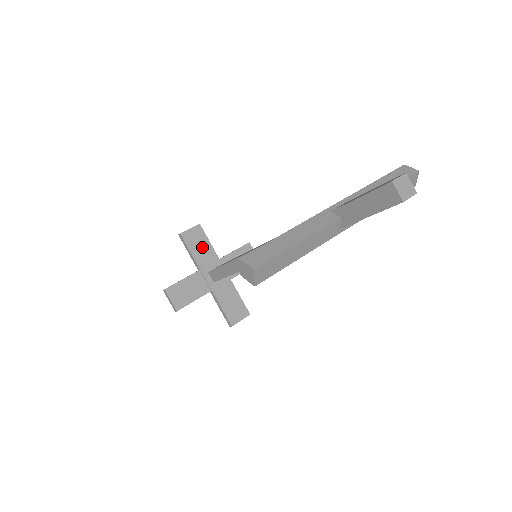
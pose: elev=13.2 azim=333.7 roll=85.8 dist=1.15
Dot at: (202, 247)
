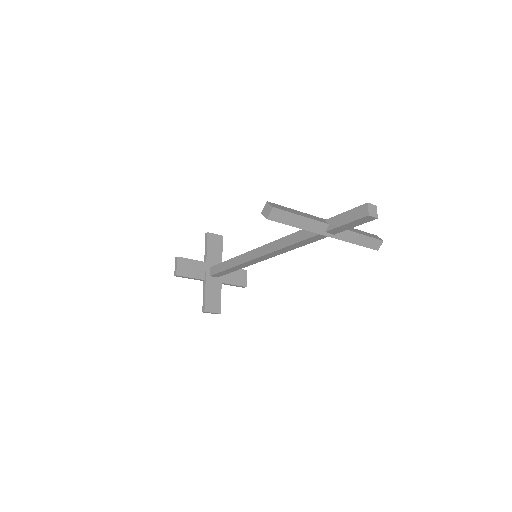
Dot at: (216, 250)
